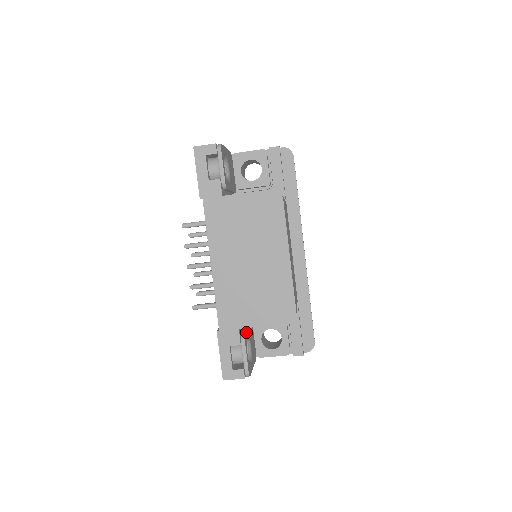
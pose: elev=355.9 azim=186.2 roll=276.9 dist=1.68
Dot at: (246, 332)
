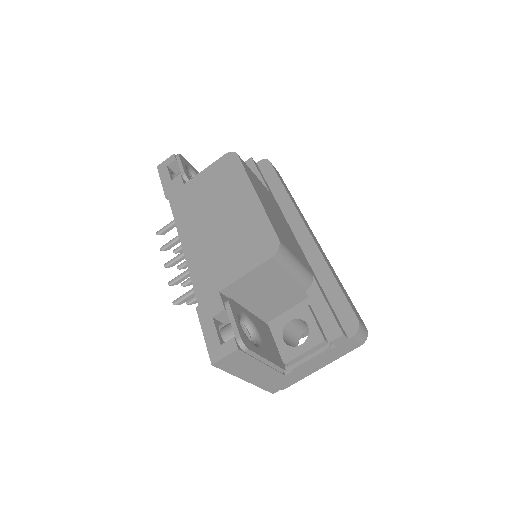
Dot at: (238, 305)
